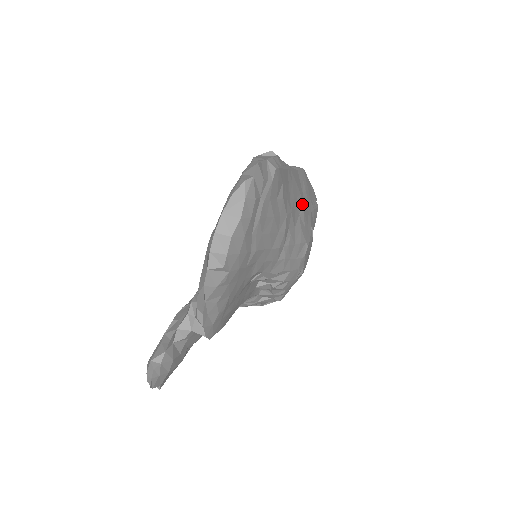
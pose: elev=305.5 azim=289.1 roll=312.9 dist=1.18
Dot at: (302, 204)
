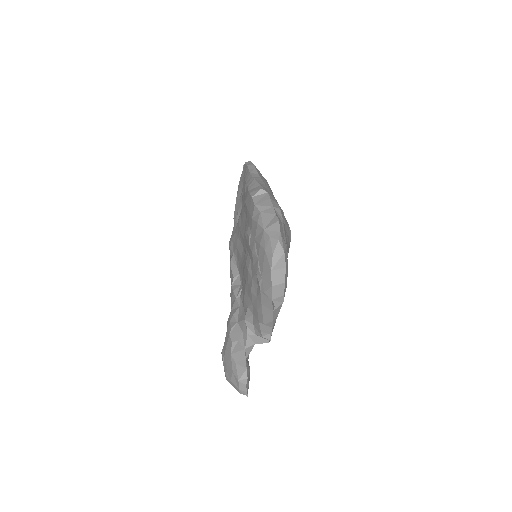
Dot at: occluded
